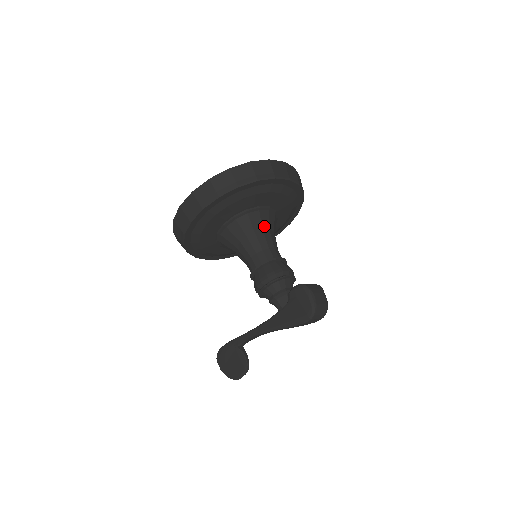
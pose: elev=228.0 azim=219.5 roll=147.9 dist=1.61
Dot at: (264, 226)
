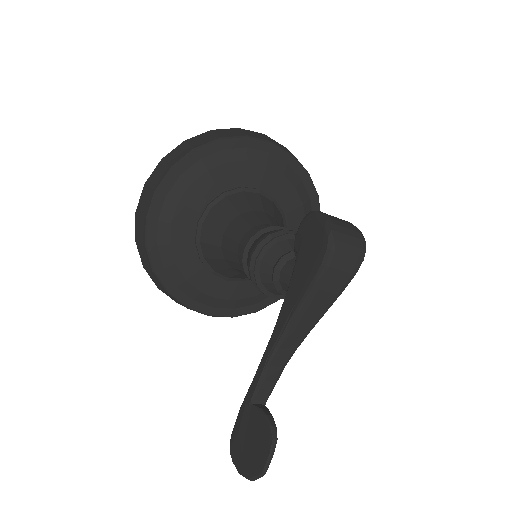
Dot at: (254, 207)
